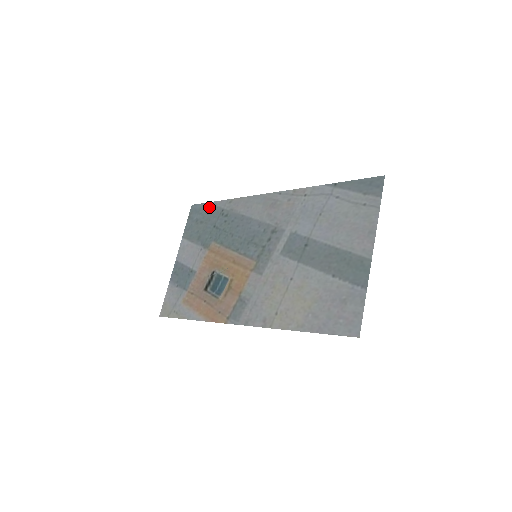
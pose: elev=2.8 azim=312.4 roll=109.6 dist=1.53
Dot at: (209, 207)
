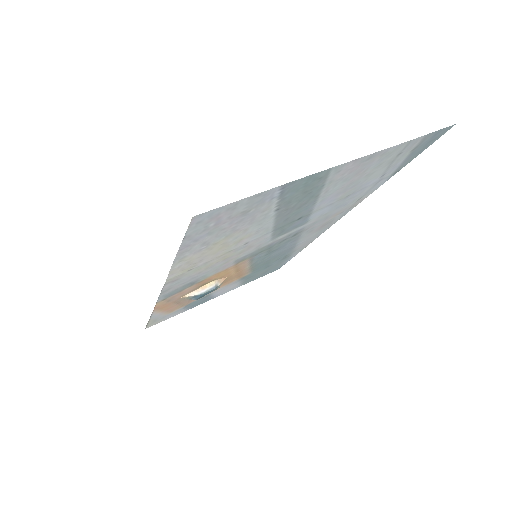
Dot at: (285, 261)
